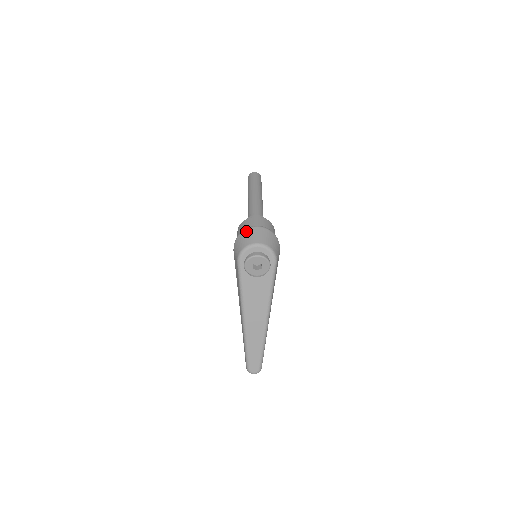
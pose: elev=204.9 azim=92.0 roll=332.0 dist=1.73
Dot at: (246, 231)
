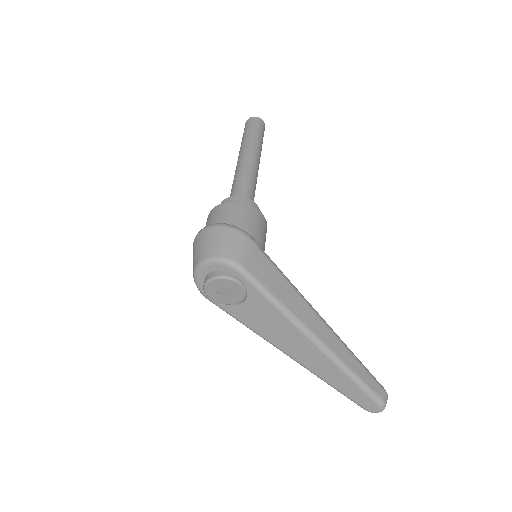
Dot at: occluded
